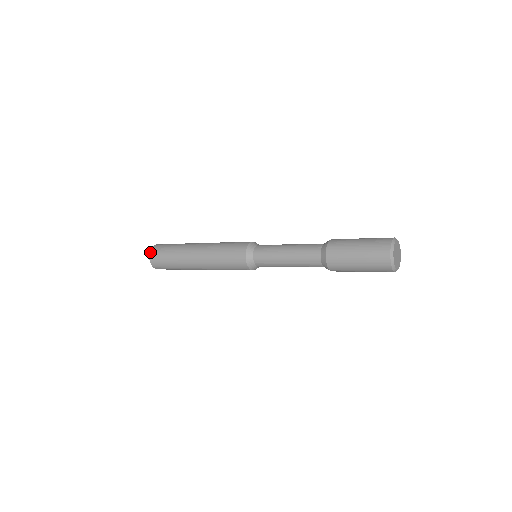
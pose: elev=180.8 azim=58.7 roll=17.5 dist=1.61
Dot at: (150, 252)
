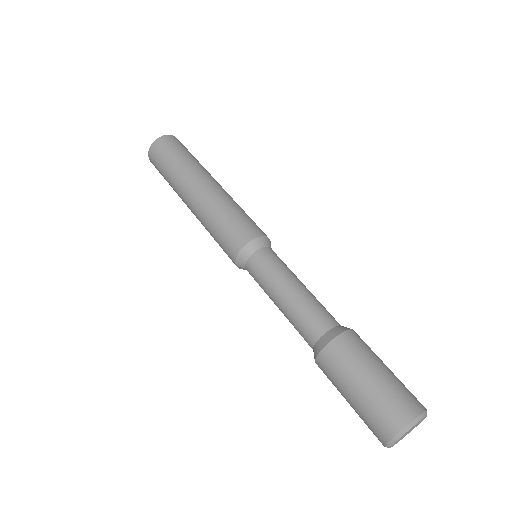
Dot at: (148, 151)
